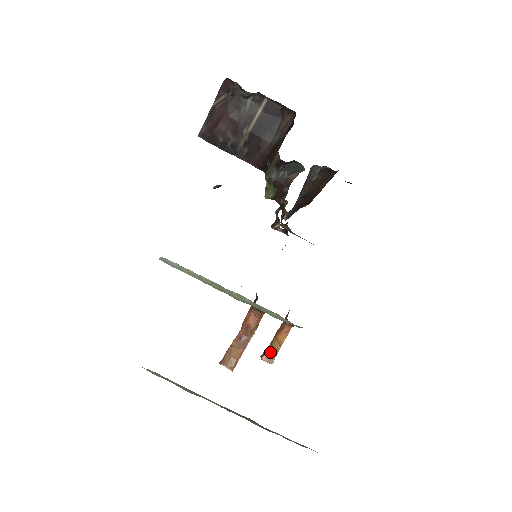
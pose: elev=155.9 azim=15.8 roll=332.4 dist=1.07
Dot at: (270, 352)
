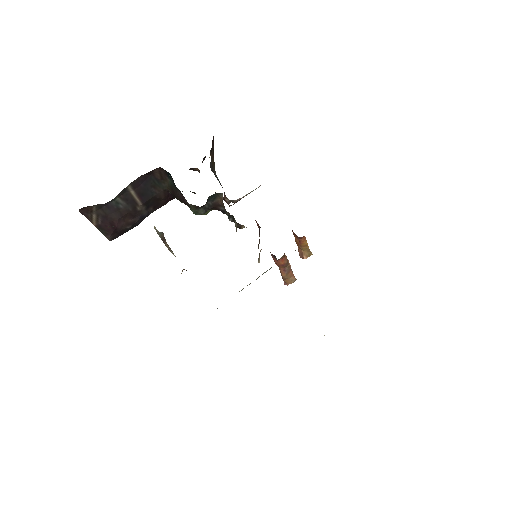
Dot at: (305, 253)
